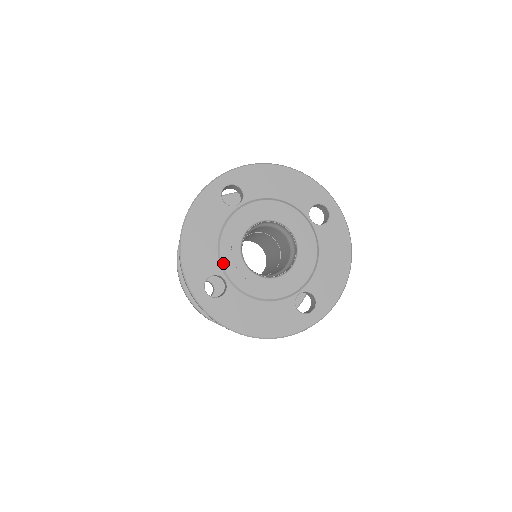
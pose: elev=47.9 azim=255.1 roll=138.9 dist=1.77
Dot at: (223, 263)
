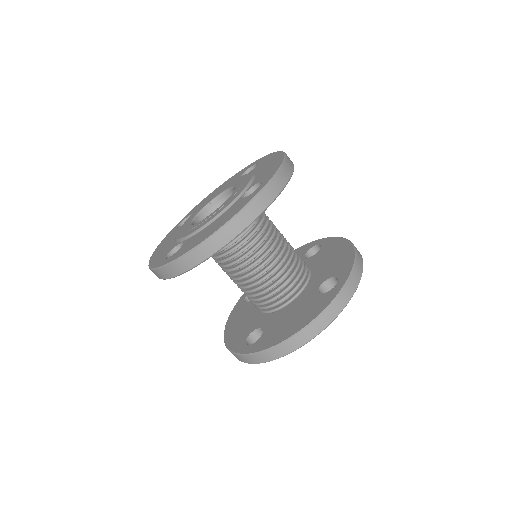
Dot at: (178, 238)
